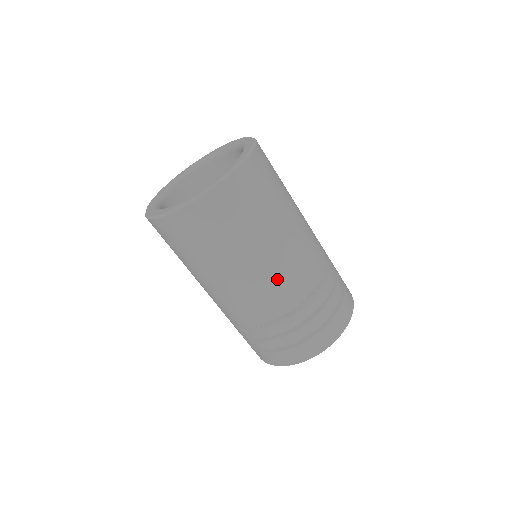
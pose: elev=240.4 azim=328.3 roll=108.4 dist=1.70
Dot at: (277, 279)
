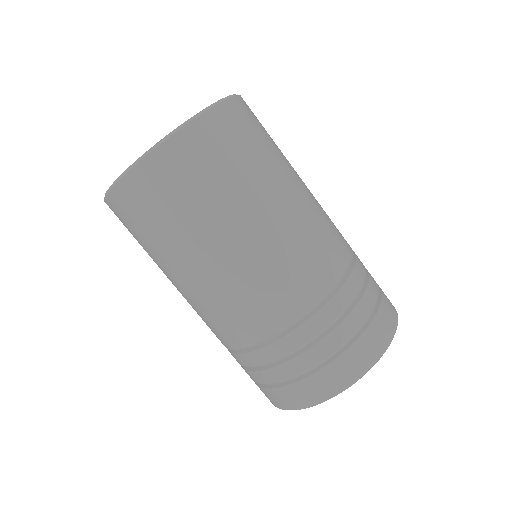
Dot at: (290, 253)
